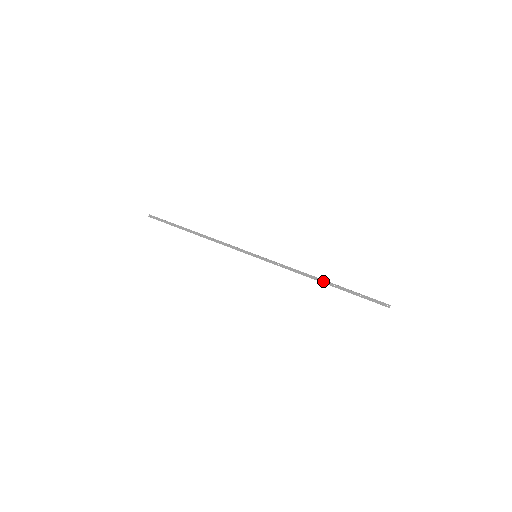
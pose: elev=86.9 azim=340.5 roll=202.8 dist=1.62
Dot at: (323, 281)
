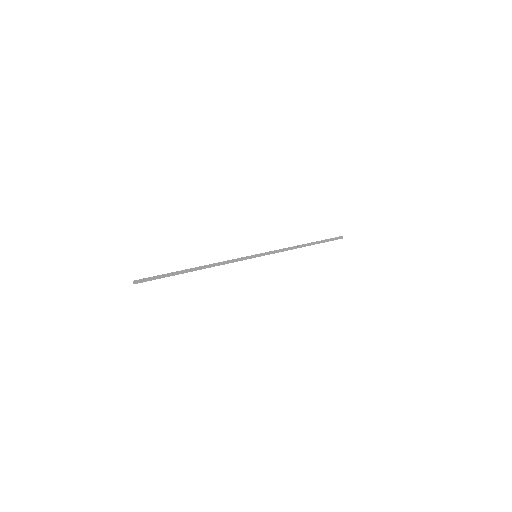
Dot at: occluded
